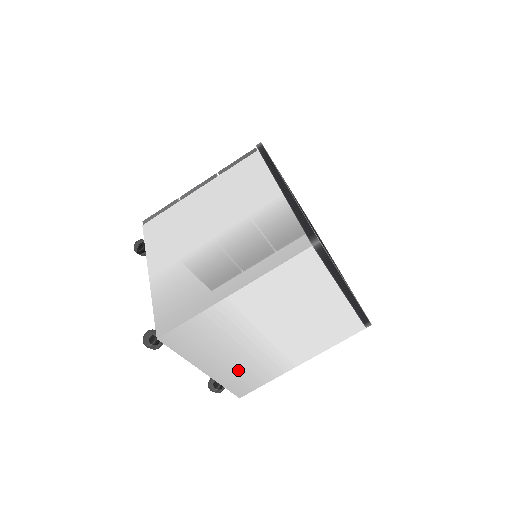
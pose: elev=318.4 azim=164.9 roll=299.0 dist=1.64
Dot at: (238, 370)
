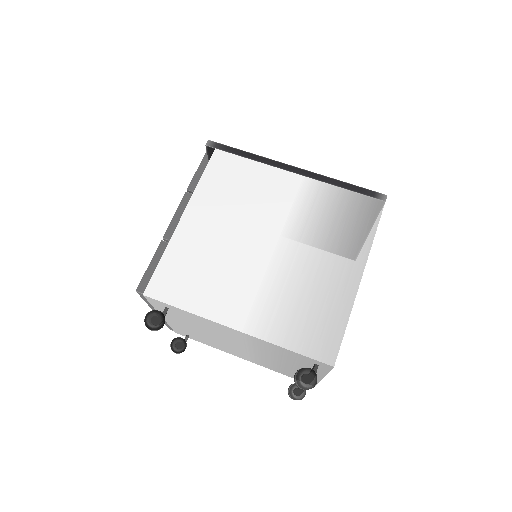
Dot at: occluded
